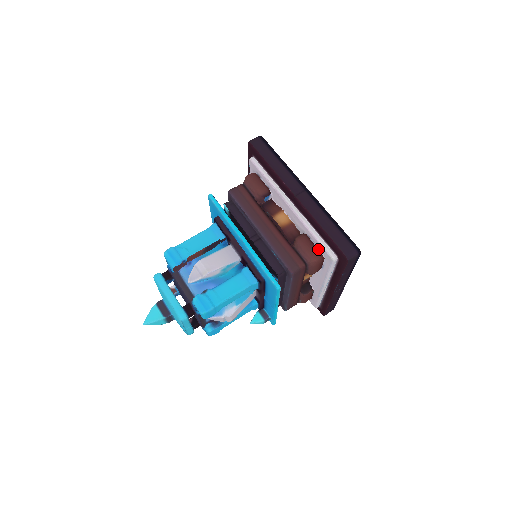
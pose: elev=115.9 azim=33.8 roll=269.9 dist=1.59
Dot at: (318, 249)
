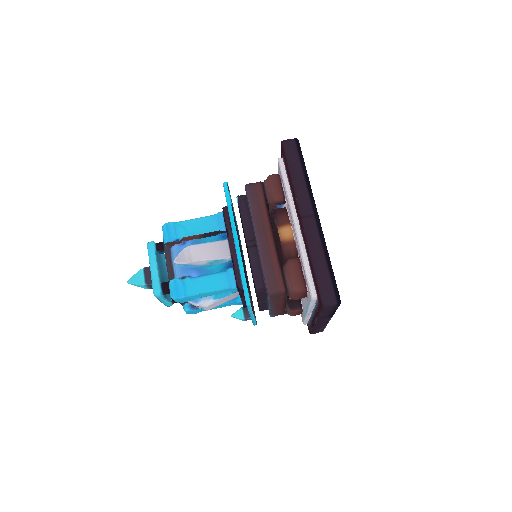
Dot at: (305, 280)
